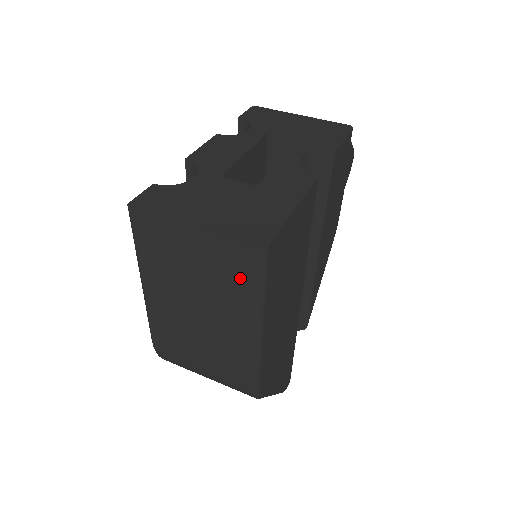
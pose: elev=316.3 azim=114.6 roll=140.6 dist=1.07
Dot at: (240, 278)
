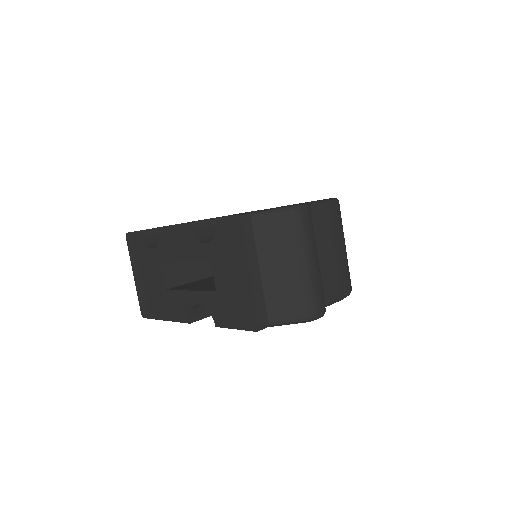
Dot at: occluded
